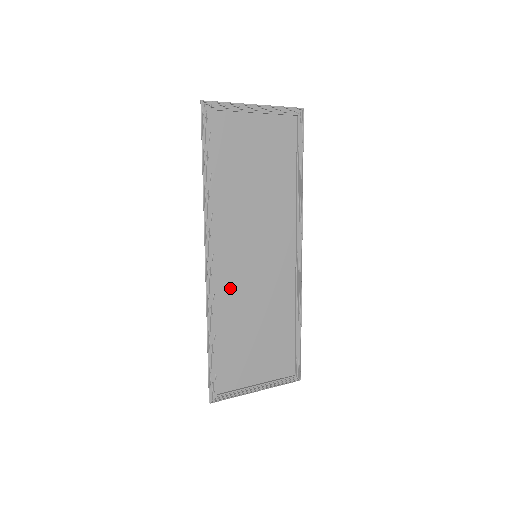
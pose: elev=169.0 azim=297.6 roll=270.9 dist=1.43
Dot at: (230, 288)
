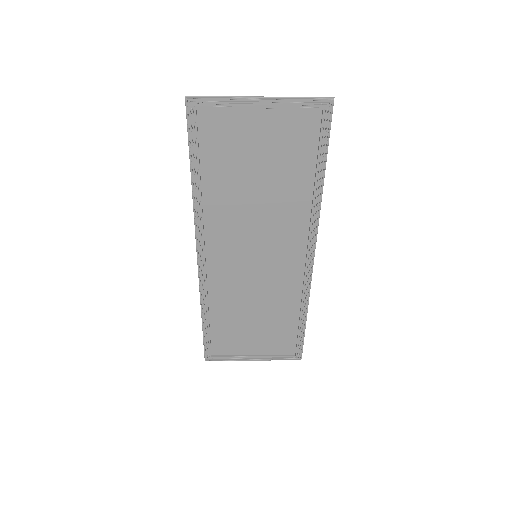
Dot at: (225, 280)
